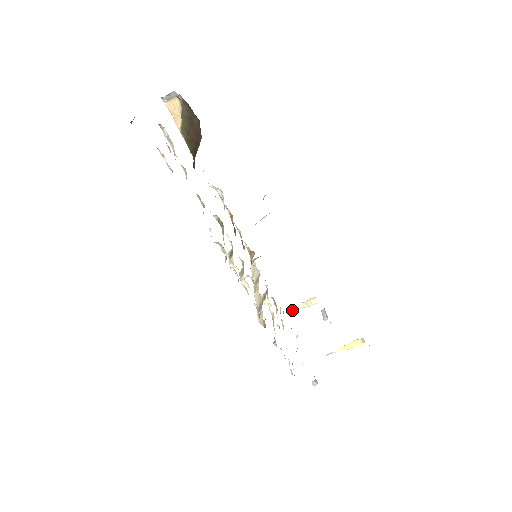
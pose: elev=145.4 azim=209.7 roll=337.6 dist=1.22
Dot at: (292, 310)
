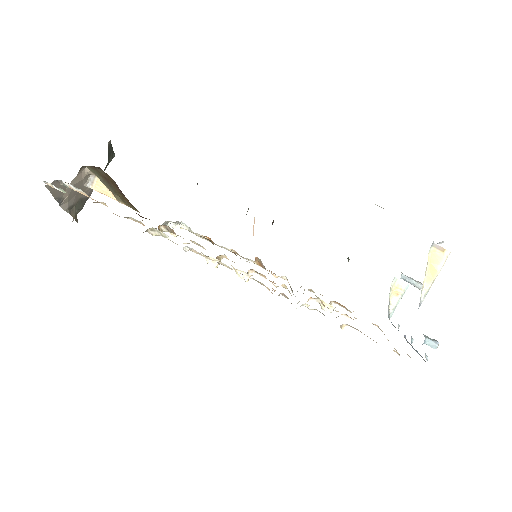
Dot at: (388, 313)
